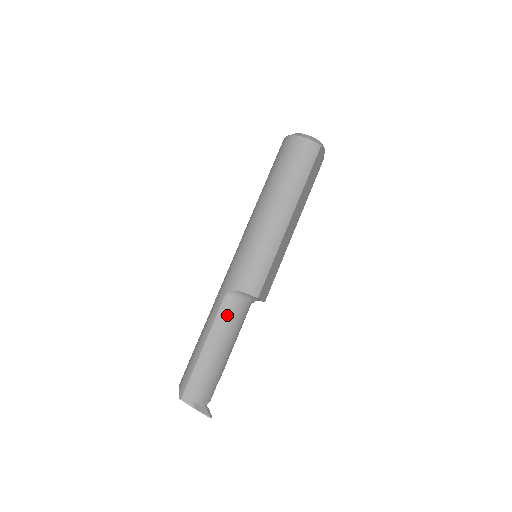
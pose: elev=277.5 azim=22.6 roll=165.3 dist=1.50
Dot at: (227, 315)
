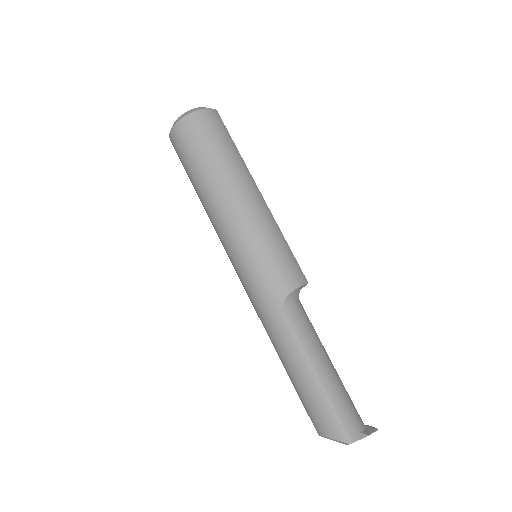
Dot at: (303, 324)
